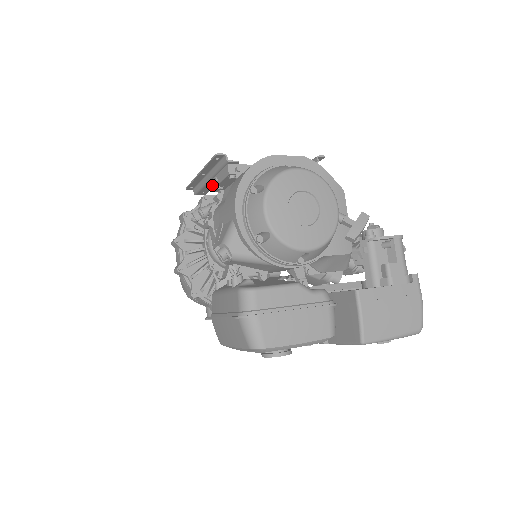
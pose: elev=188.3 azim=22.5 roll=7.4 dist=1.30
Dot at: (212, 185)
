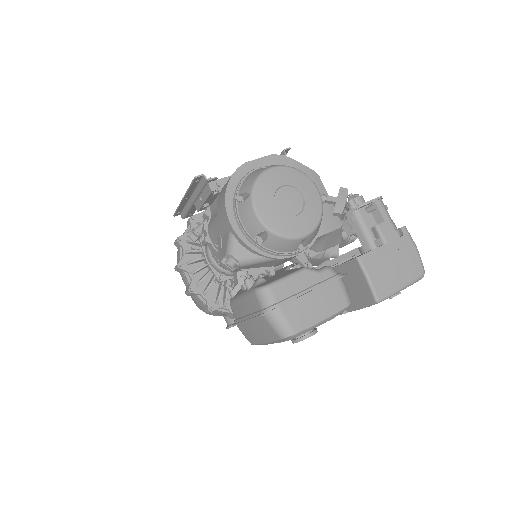
Dot at: (198, 205)
